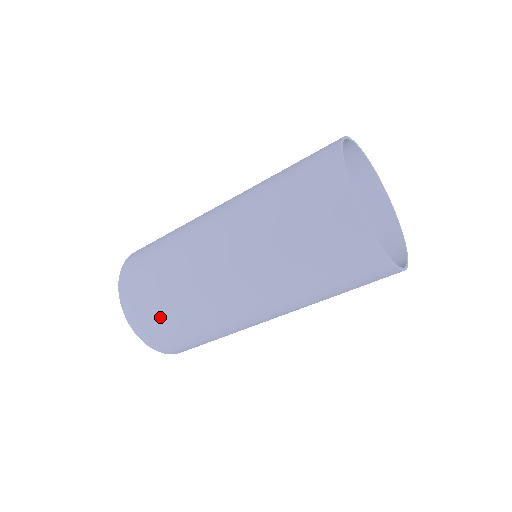
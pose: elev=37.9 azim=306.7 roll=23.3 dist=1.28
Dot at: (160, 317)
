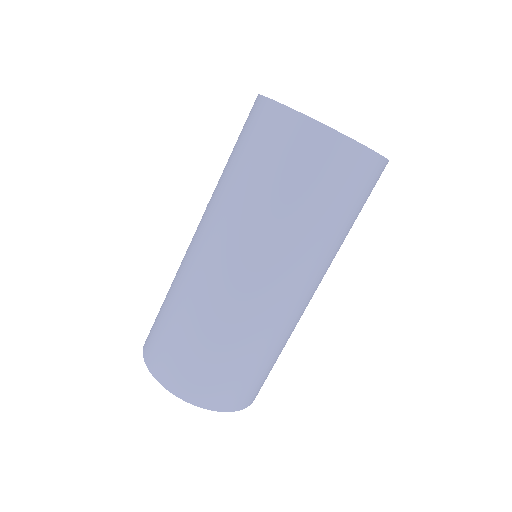
Dot at: (230, 375)
